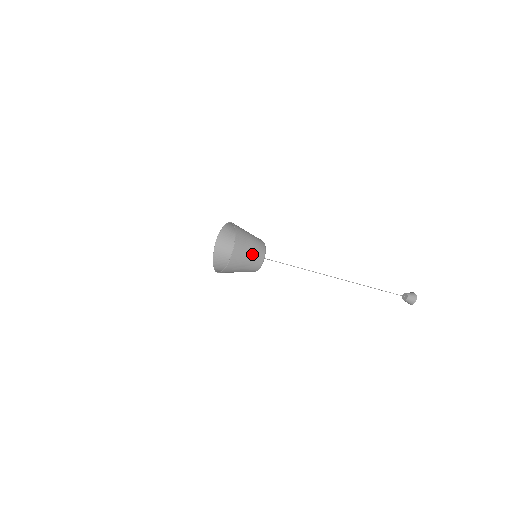
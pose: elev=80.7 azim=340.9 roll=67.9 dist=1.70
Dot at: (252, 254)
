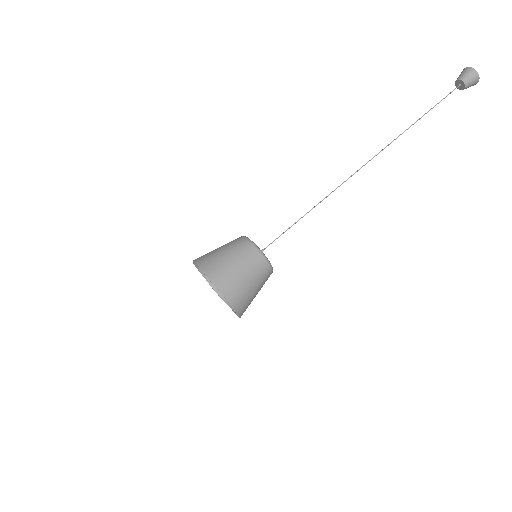
Dot at: (237, 259)
